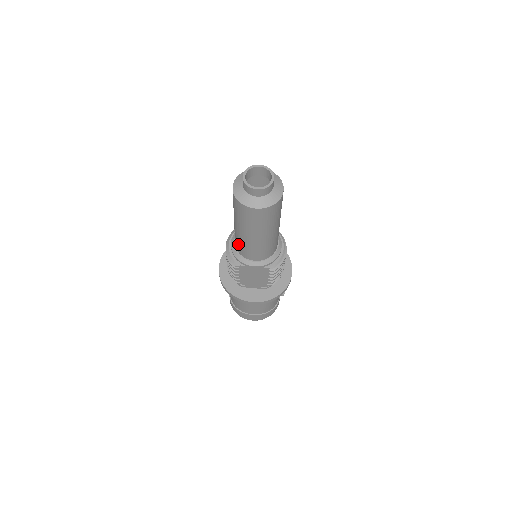
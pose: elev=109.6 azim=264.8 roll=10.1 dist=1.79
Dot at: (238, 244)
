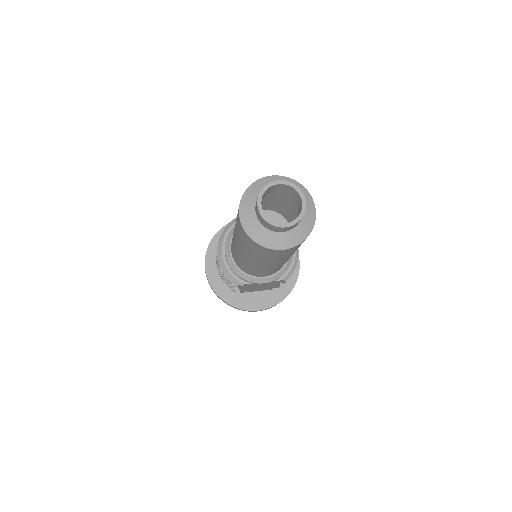
Dot at: (241, 264)
